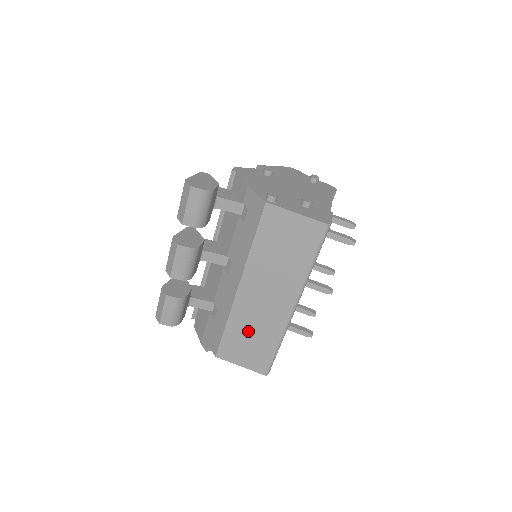
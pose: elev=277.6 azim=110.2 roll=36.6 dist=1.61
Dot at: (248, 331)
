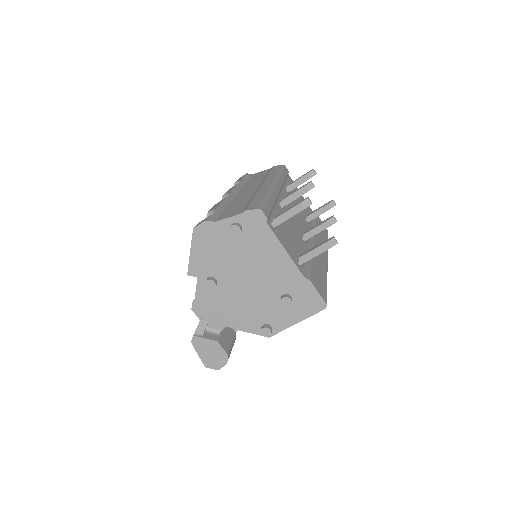
Dot at: occluded
